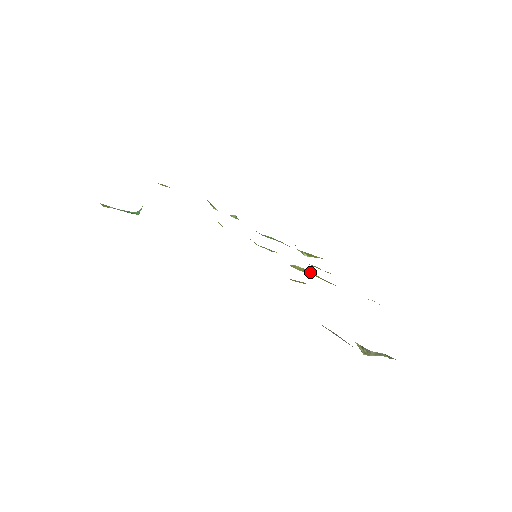
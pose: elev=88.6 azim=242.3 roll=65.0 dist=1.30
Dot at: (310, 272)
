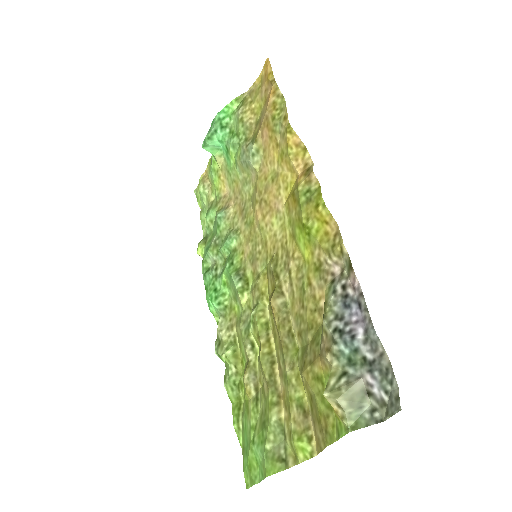
Dot at: (267, 331)
